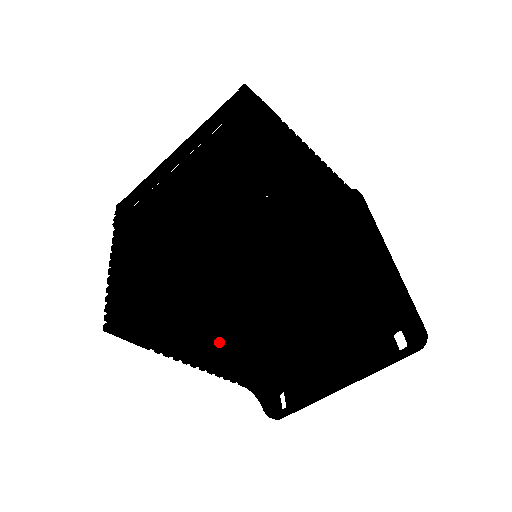
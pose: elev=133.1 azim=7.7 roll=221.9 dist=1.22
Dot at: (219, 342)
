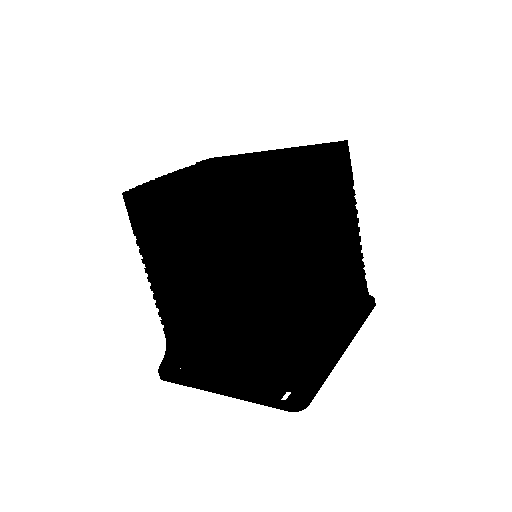
Dot at: (176, 273)
